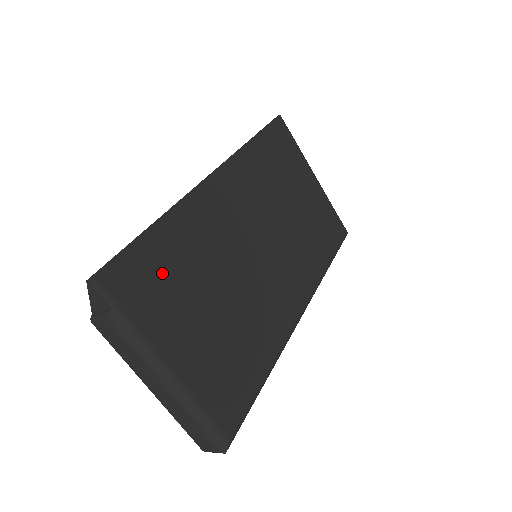
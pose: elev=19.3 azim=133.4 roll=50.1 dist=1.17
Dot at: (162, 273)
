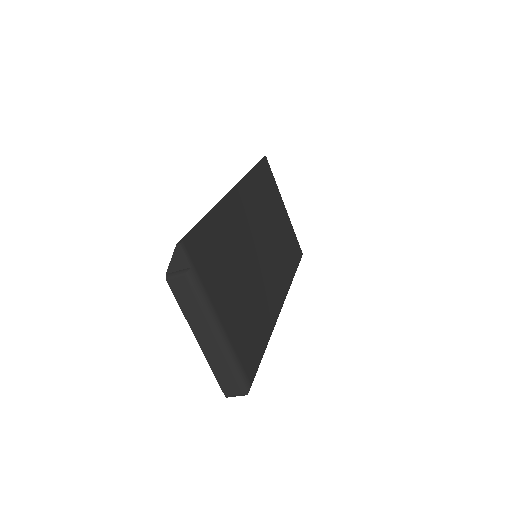
Dot at: (214, 251)
